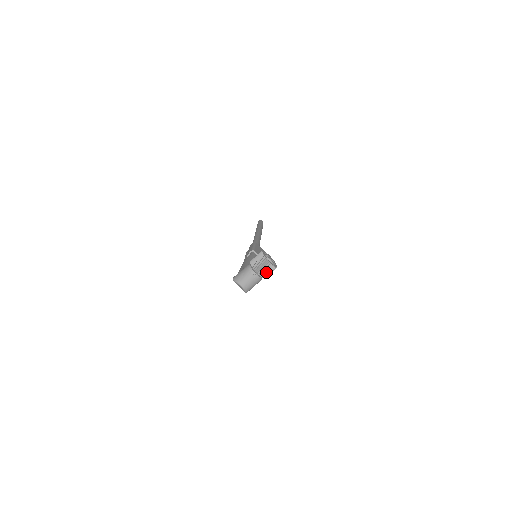
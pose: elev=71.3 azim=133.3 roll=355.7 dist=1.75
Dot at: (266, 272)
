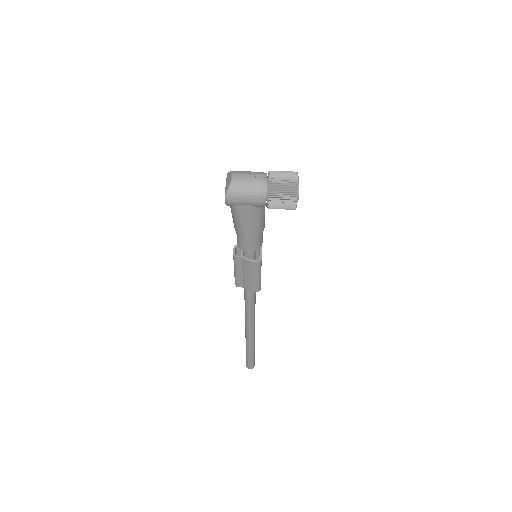
Dot at: (281, 187)
